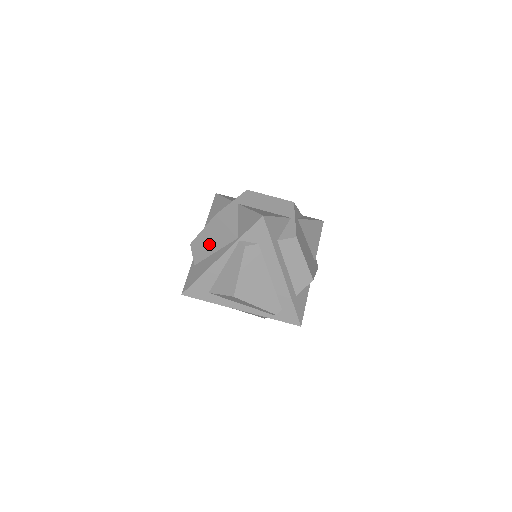
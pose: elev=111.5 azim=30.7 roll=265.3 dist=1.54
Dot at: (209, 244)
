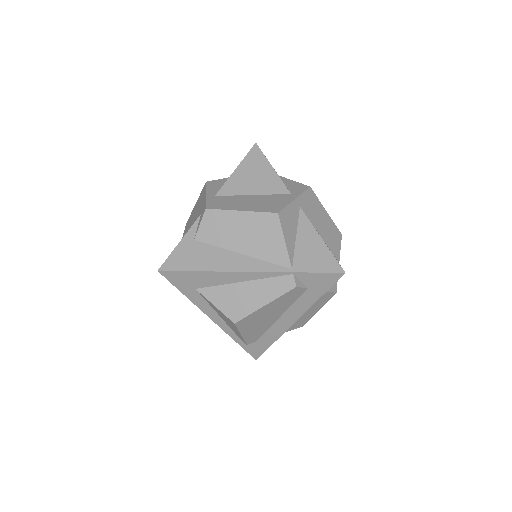
Dot at: (240, 237)
